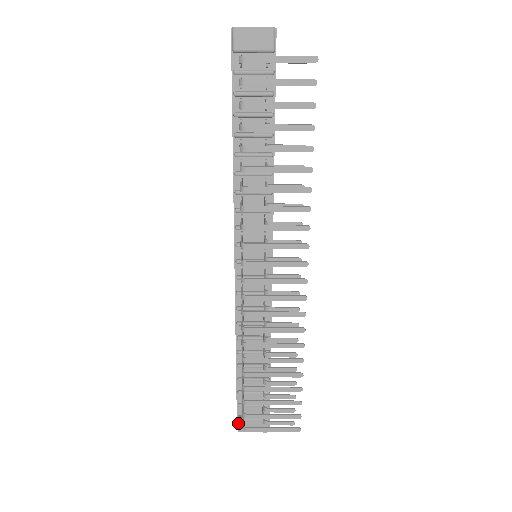
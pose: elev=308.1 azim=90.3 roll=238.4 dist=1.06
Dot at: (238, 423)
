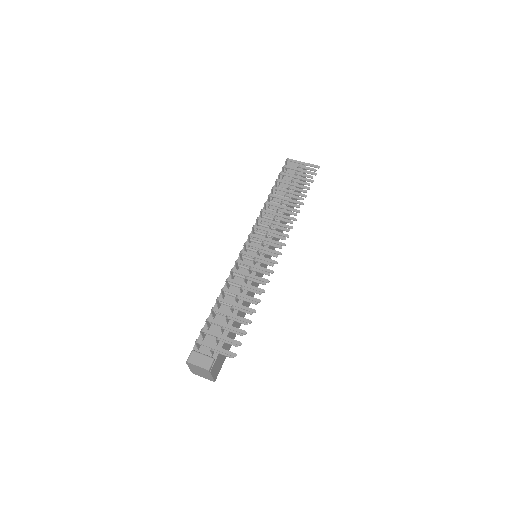
Dot at: (190, 354)
